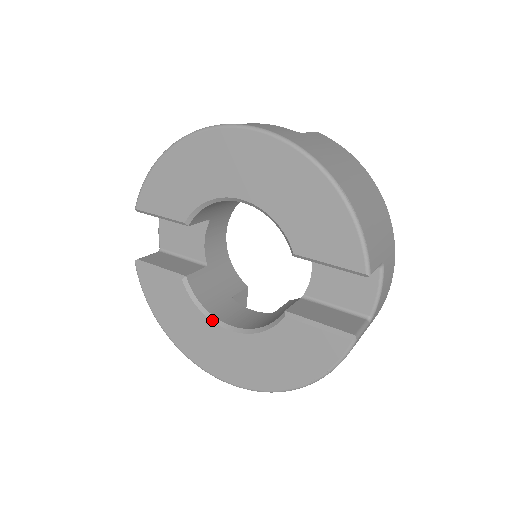
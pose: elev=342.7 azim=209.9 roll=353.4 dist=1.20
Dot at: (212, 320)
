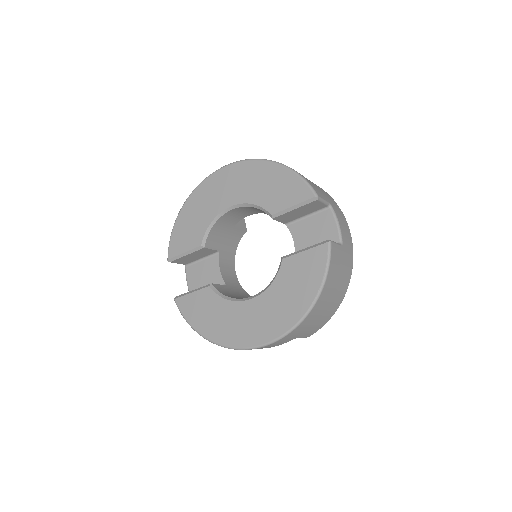
Dot at: (237, 301)
